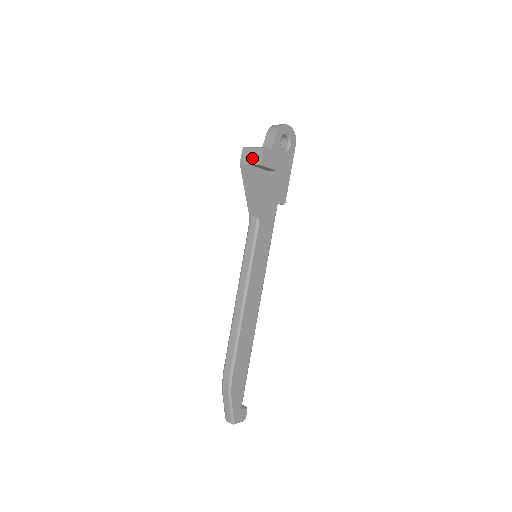
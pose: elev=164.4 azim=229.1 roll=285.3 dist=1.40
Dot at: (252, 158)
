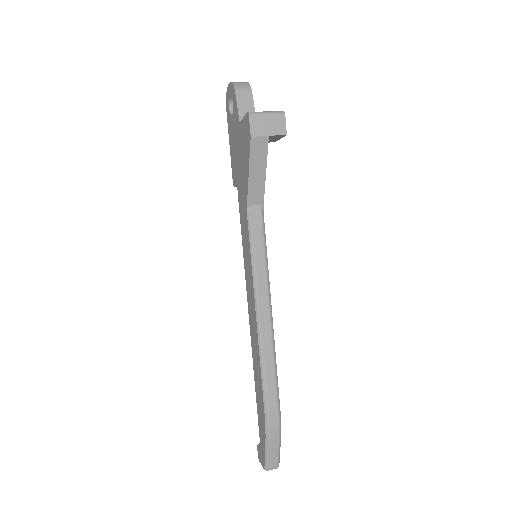
Dot at: (270, 126)
